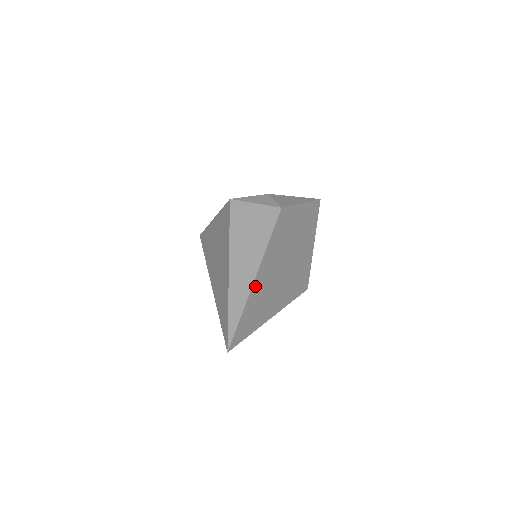
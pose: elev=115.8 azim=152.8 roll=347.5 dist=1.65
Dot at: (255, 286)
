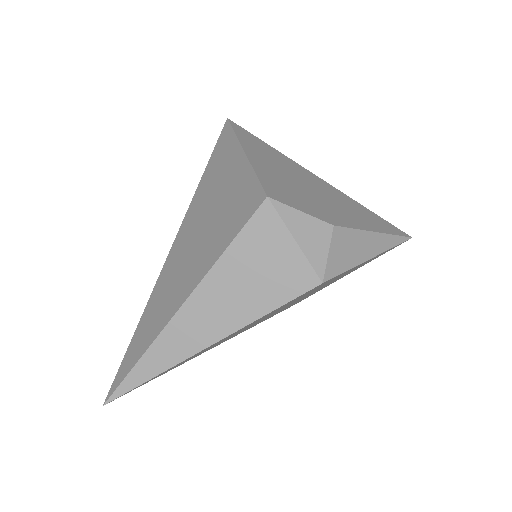
Dot at: (197, 353)
